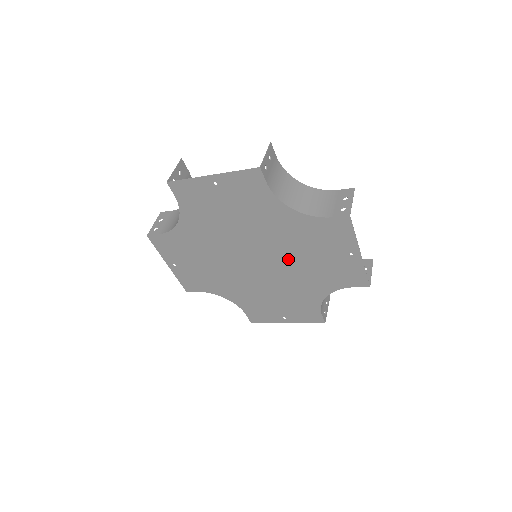
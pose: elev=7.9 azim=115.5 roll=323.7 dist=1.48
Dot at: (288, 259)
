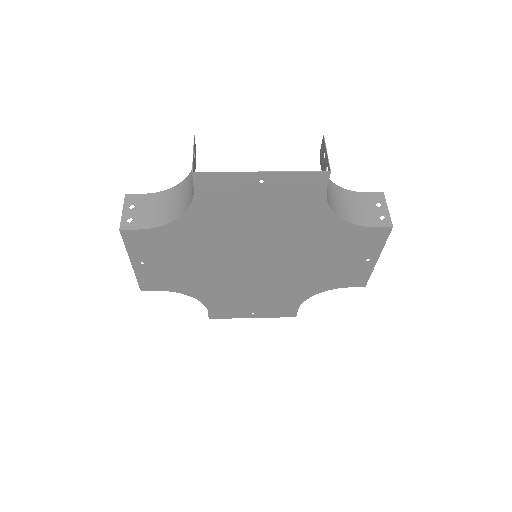
Dot at: (297, 262)
